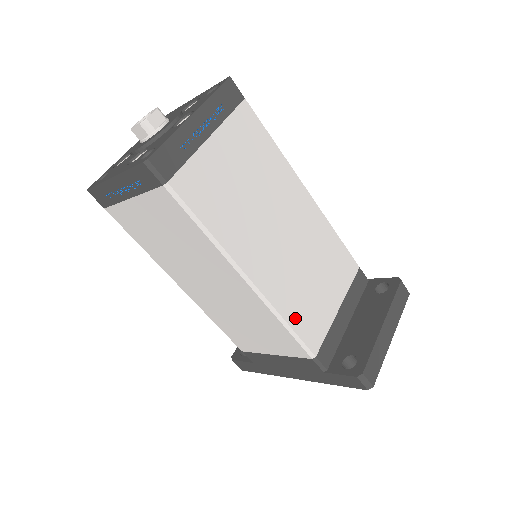
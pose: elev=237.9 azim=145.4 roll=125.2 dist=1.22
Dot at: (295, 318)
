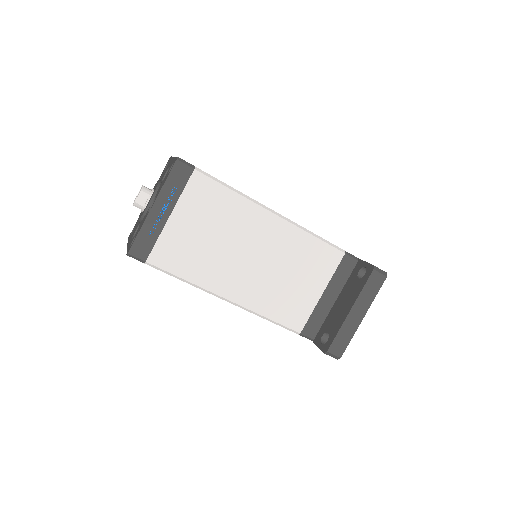
Dot at: (275, 313)
